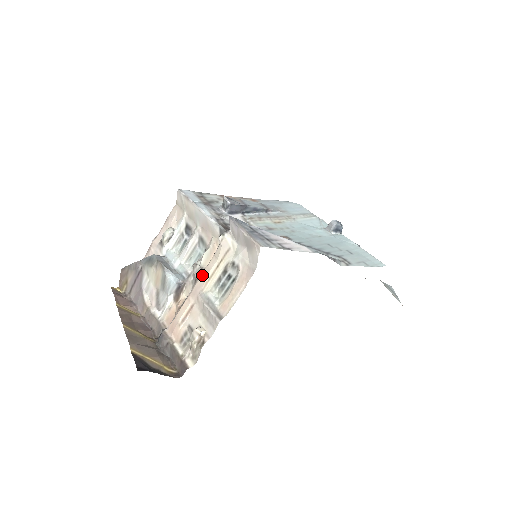
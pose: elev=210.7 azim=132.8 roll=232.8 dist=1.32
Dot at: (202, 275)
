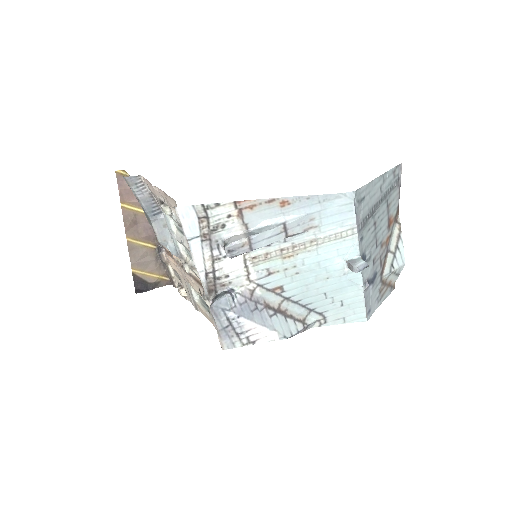
Dot at: (189, 279)
